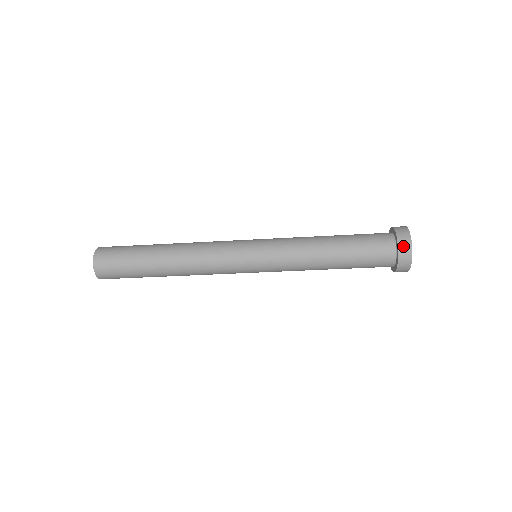
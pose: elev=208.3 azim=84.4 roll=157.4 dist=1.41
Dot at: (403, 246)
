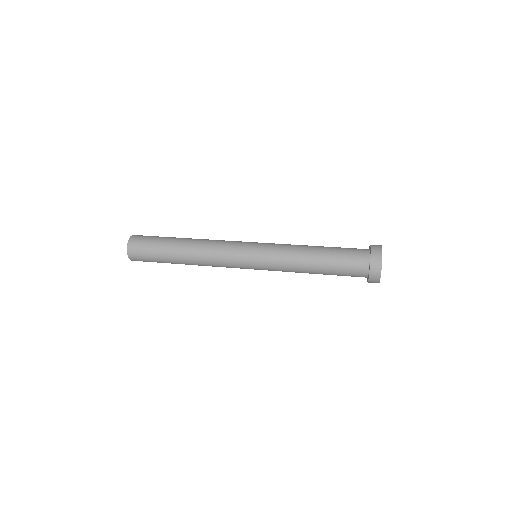
Dot at: (374, 270)
